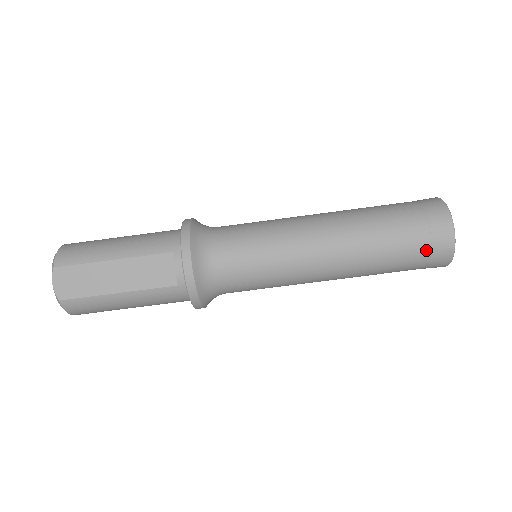
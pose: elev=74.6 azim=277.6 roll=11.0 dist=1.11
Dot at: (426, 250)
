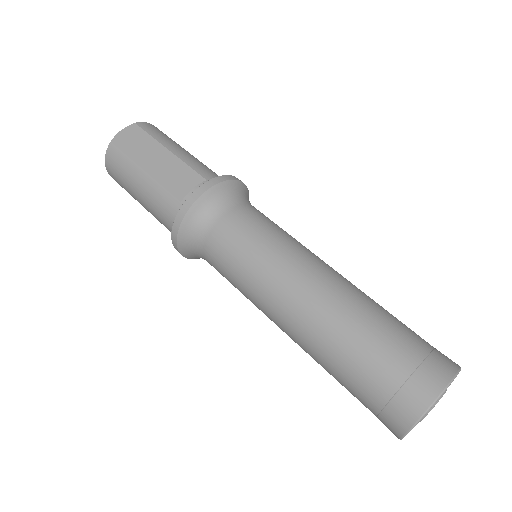
Dot at: (396, 382)
